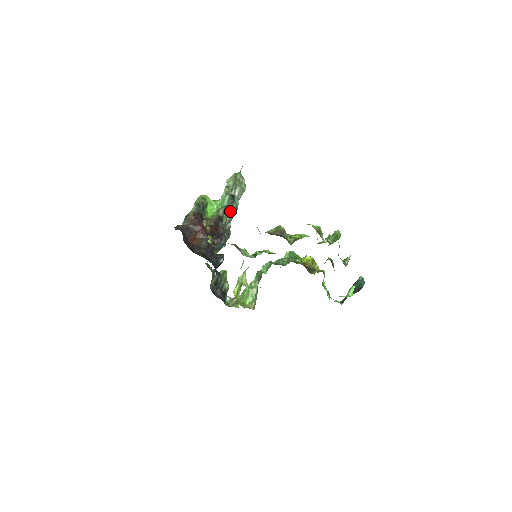
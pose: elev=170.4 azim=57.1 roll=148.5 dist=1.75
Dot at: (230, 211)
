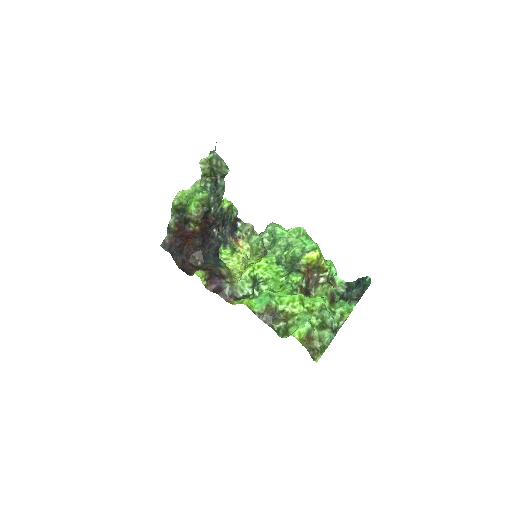
Dot at: (216, 200)
